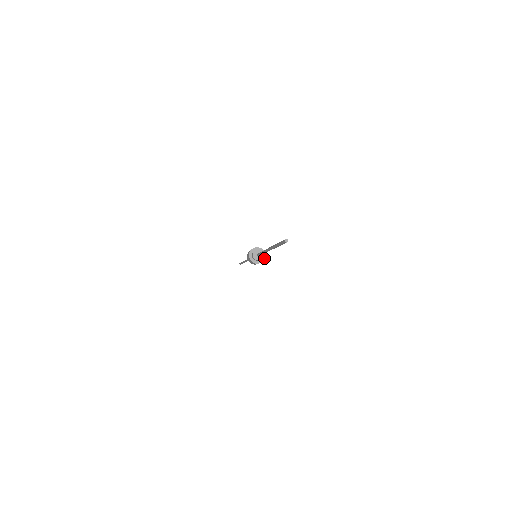
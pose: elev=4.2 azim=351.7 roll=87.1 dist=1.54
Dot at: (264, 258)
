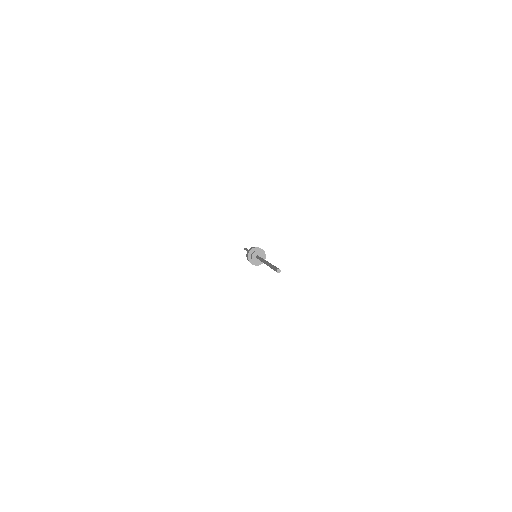
Dot at: (260, 264)
